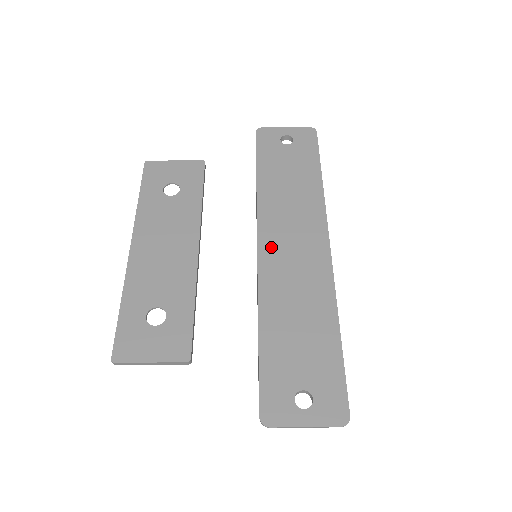
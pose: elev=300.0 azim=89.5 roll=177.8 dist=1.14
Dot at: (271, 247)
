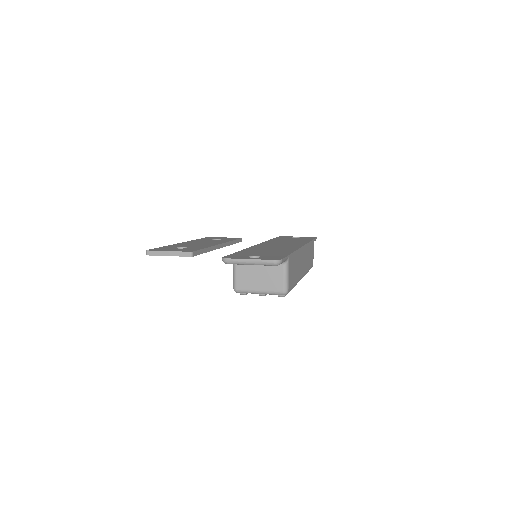
Dot at: occluded
